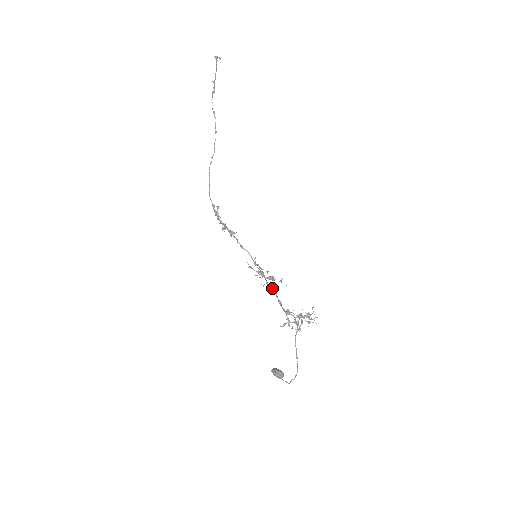
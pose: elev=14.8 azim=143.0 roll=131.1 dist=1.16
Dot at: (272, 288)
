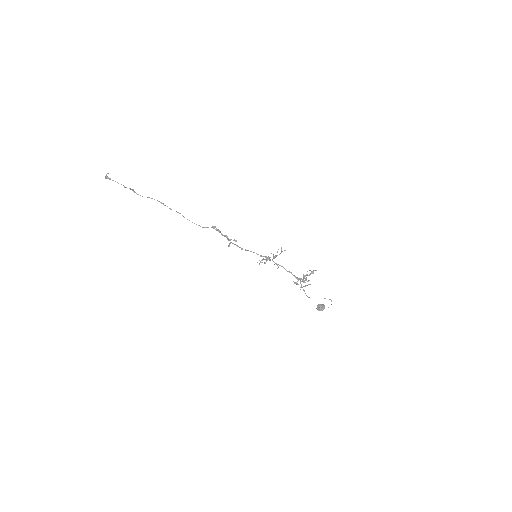
Dot at: occluded
